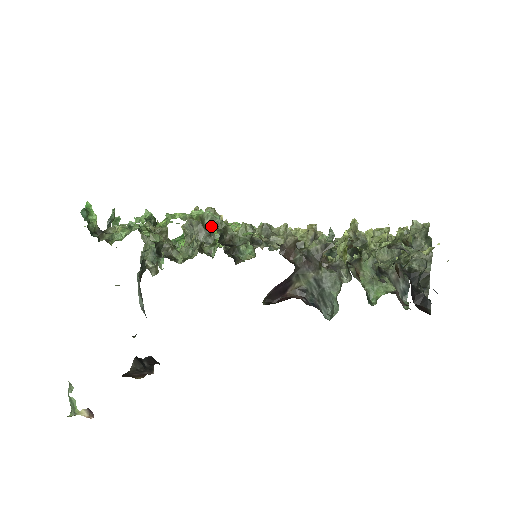
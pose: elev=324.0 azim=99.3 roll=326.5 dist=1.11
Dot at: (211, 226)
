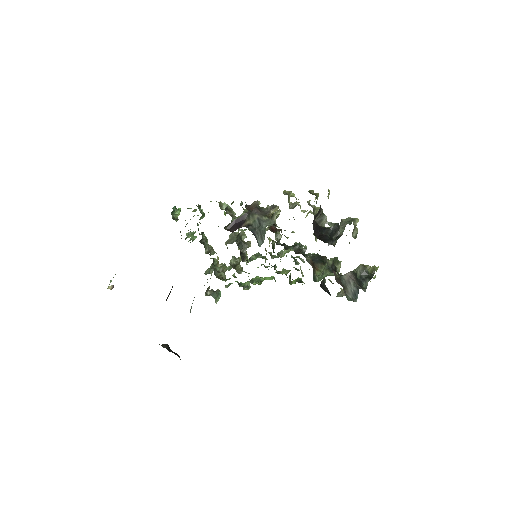
Dot at: occluded
